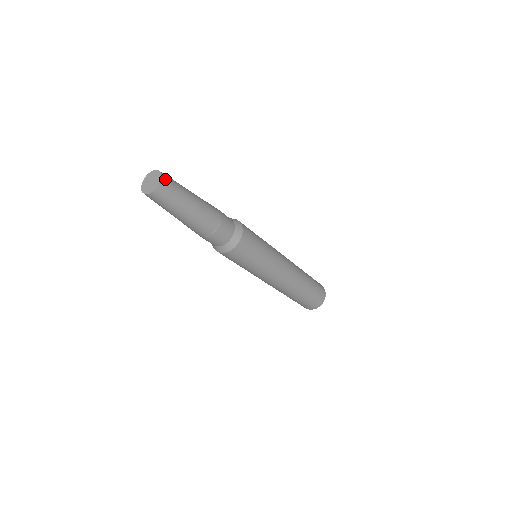
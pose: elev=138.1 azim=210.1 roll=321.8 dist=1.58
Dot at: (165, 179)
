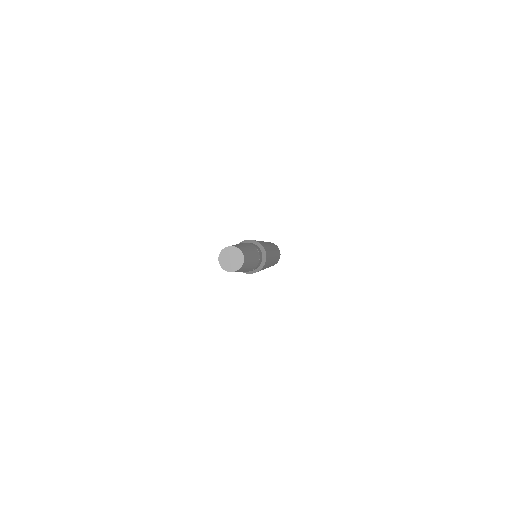
Dot at: (241, 250)
